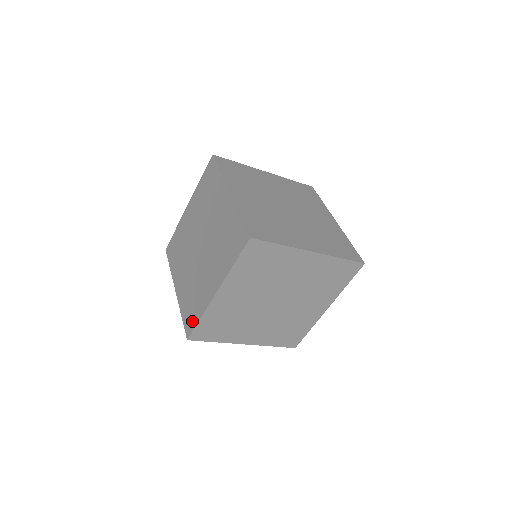
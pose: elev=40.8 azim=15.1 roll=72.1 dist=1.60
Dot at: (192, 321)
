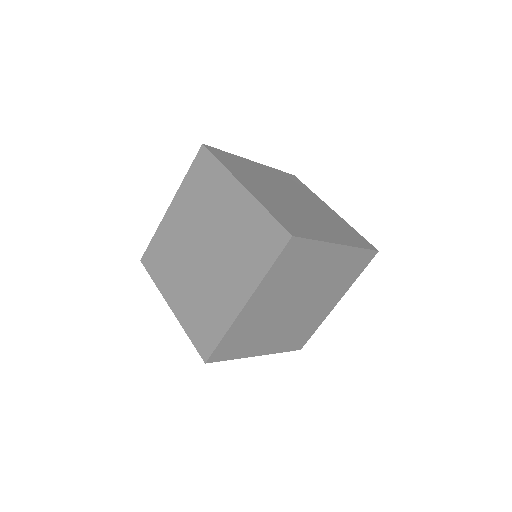
Dot at: (209, 340)
